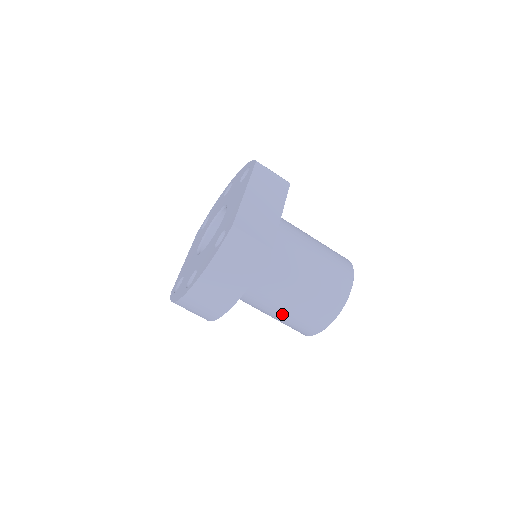
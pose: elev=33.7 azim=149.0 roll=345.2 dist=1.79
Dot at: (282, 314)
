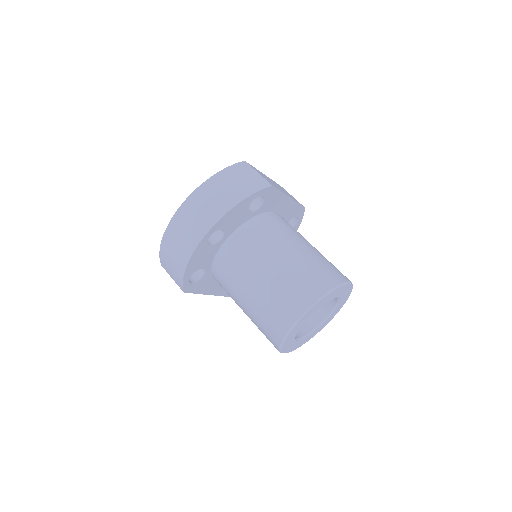
Dot at: (263, 285)
